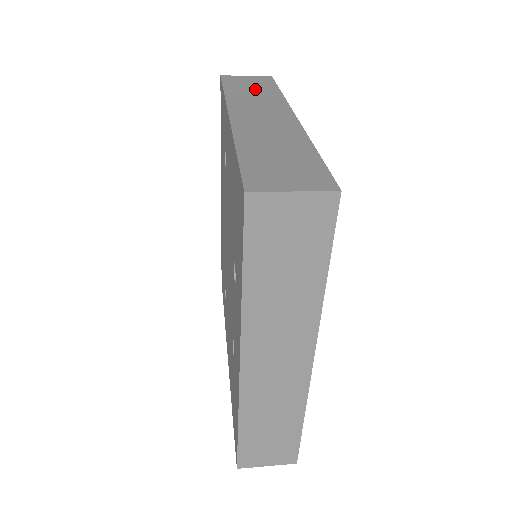
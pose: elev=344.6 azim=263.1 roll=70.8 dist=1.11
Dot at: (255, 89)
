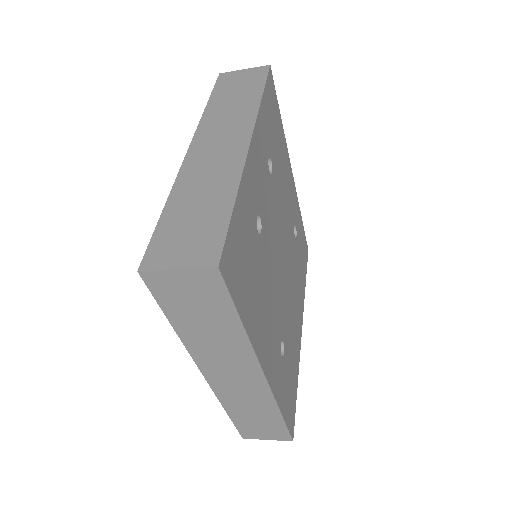
Dot at: occluded
